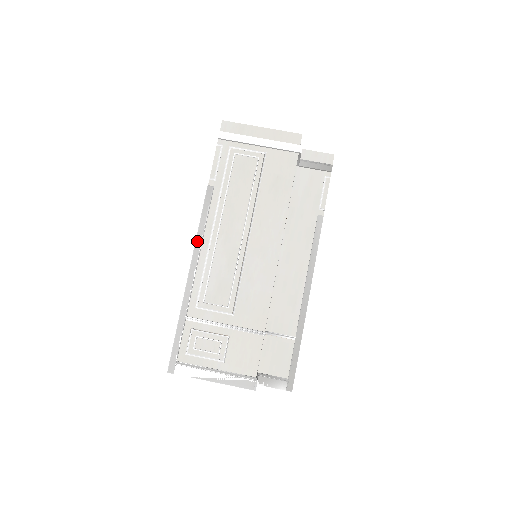
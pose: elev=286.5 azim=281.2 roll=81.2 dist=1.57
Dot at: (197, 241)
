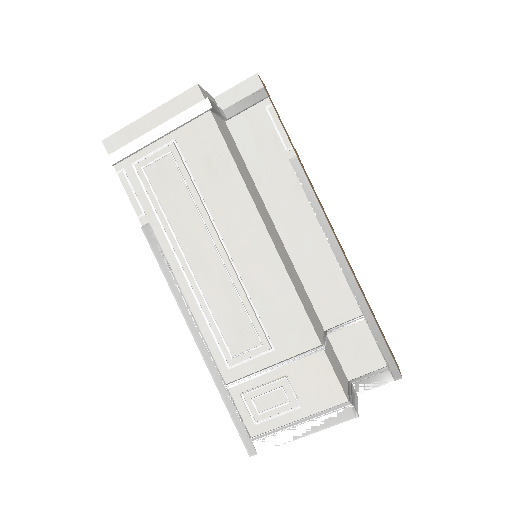
Dot at: (176, 297)
